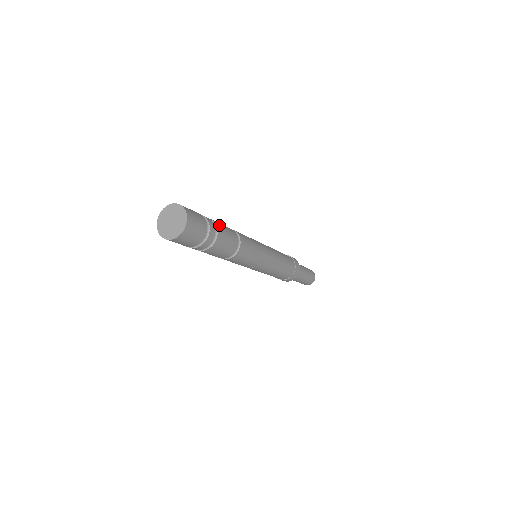
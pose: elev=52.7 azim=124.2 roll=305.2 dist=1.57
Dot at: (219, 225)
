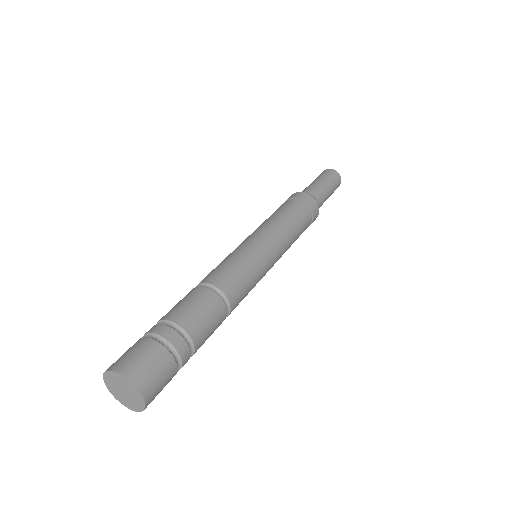
Dot at: (189, 322)
